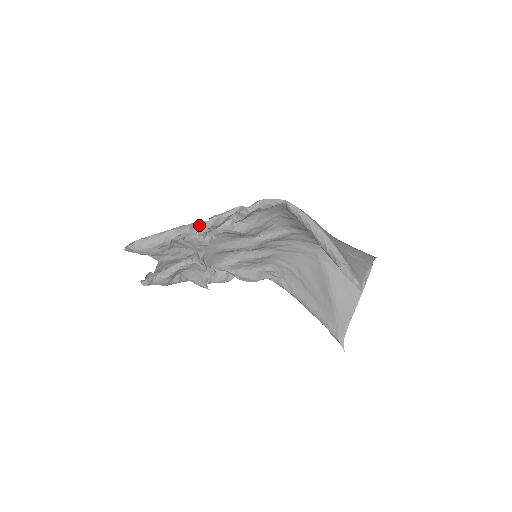
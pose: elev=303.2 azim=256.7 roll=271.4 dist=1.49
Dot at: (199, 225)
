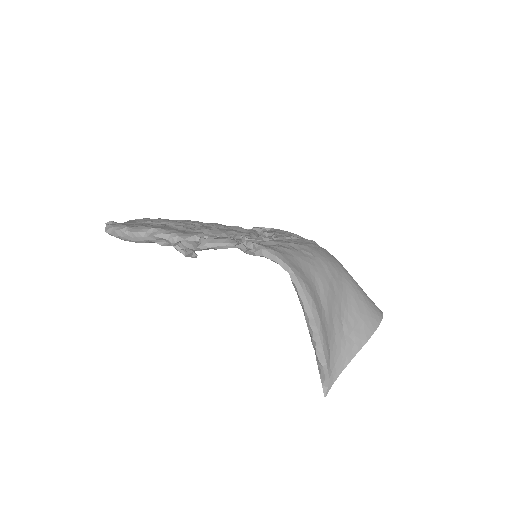
Dot at: (186, 244)
